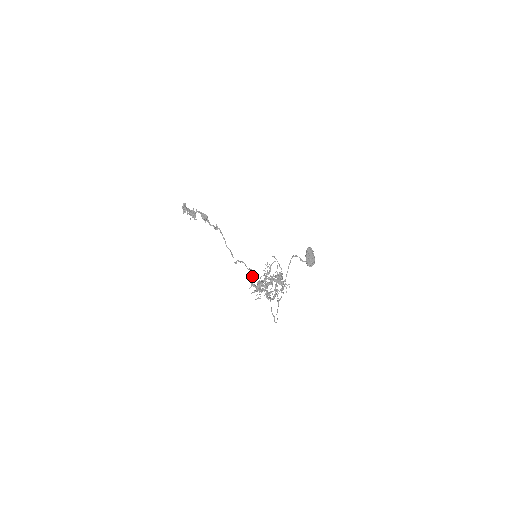
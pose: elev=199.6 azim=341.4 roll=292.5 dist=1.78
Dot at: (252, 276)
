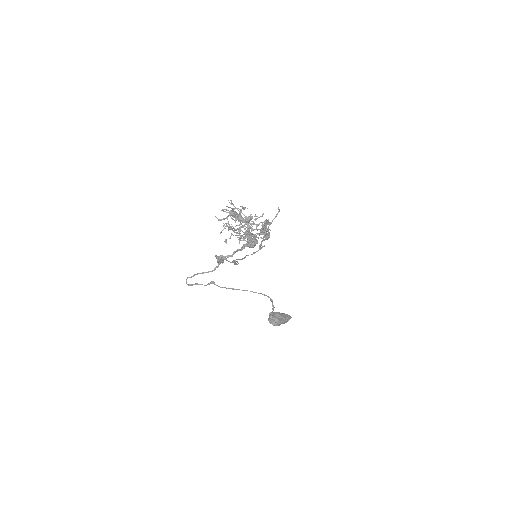
Dot at: occluded
